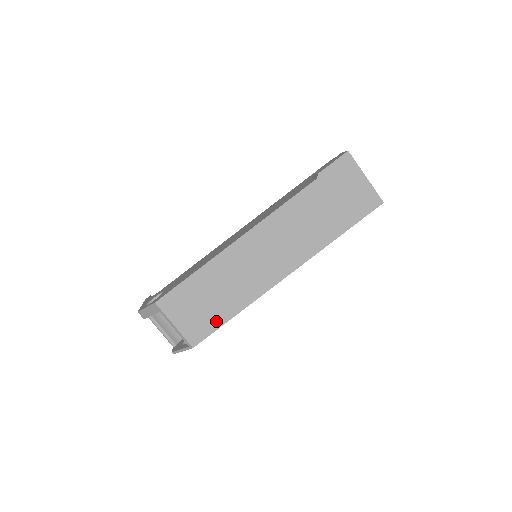
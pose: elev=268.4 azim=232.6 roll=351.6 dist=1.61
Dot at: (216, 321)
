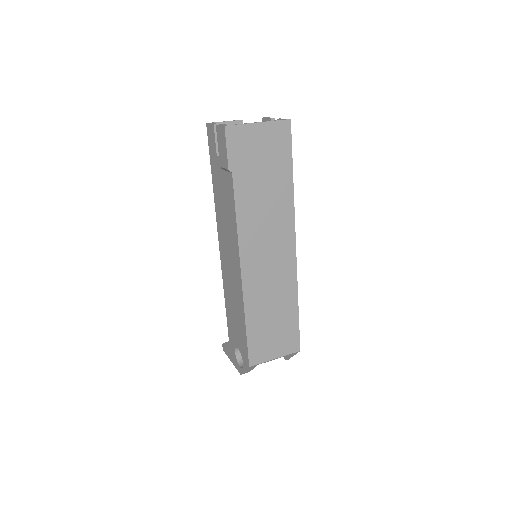
Dot at: (292, 324)
